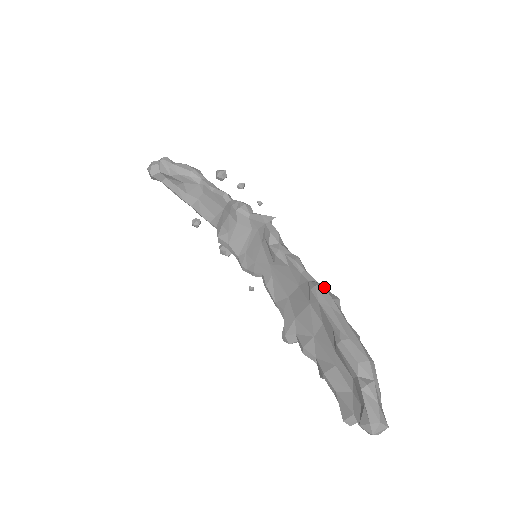
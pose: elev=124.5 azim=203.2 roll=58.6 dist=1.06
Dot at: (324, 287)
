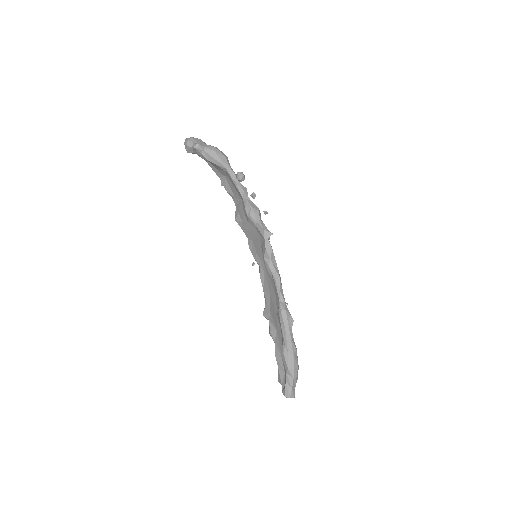
Dot at: (286, 313)
